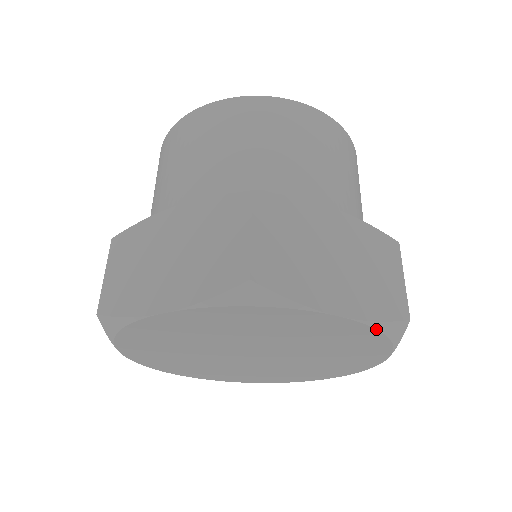
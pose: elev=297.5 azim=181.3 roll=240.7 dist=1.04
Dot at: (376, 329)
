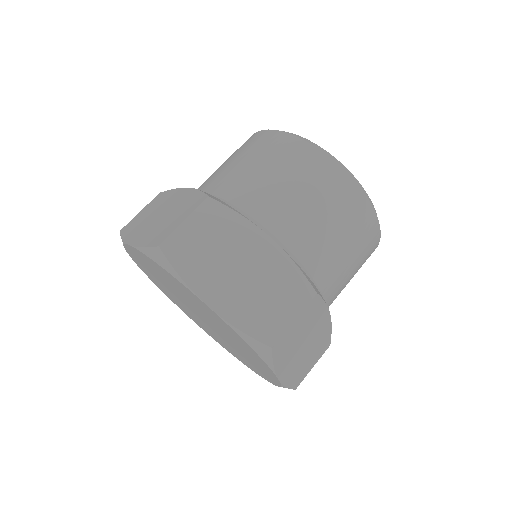
Dot at: (281, 386)
